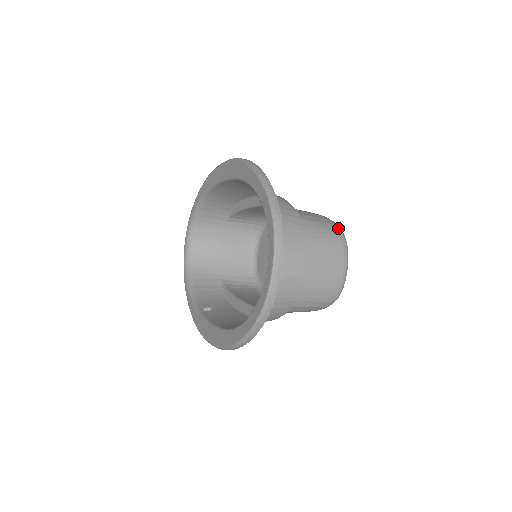
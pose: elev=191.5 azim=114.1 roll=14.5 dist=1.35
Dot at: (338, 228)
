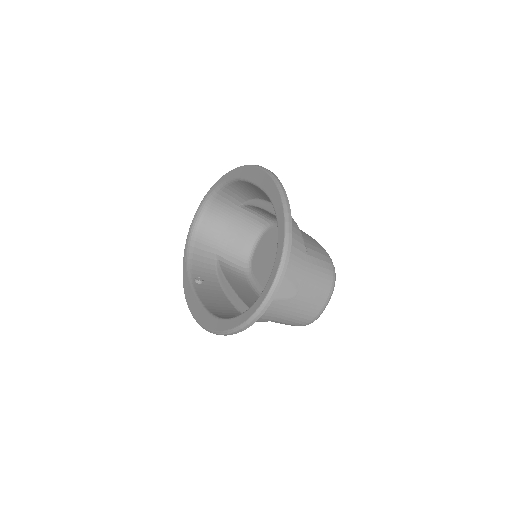
Dot at: (333, 268)
